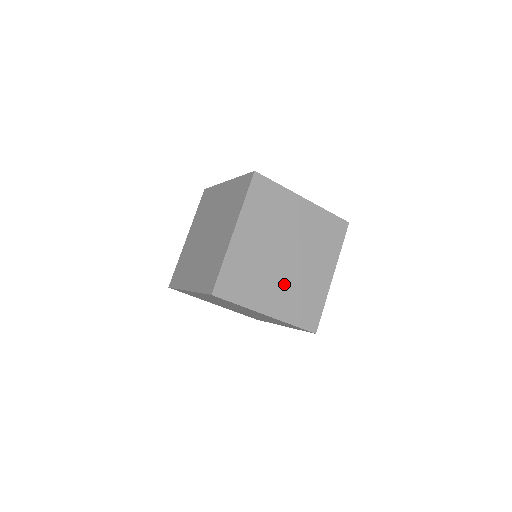
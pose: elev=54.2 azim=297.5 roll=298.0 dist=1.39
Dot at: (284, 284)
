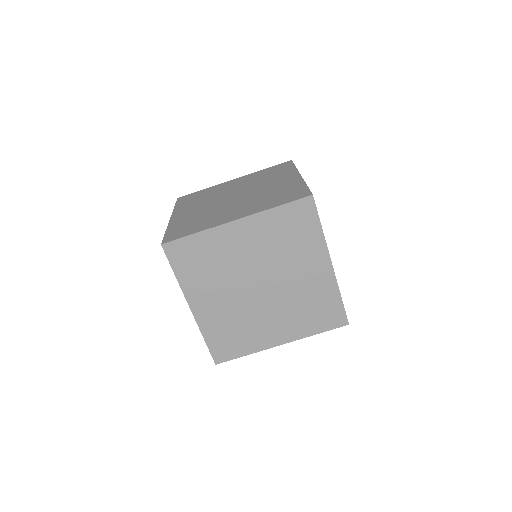
Dot at: (244, 203)
